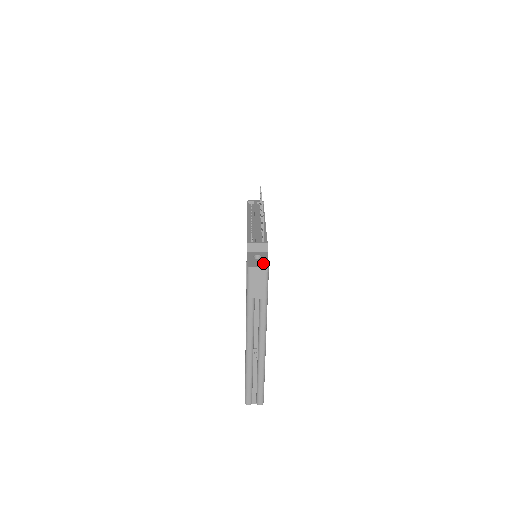
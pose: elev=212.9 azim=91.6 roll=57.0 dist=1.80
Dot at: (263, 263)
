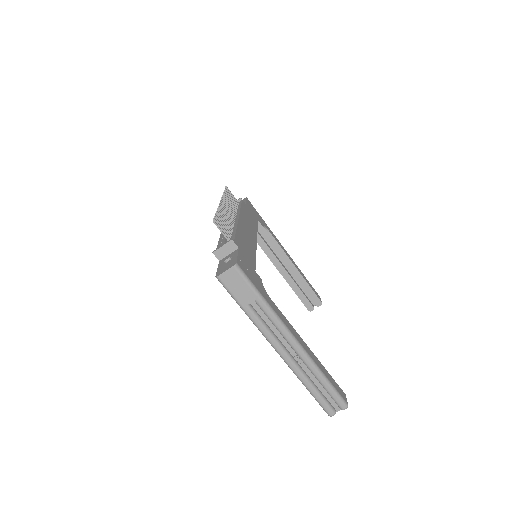
Dot at: (231, 263)
